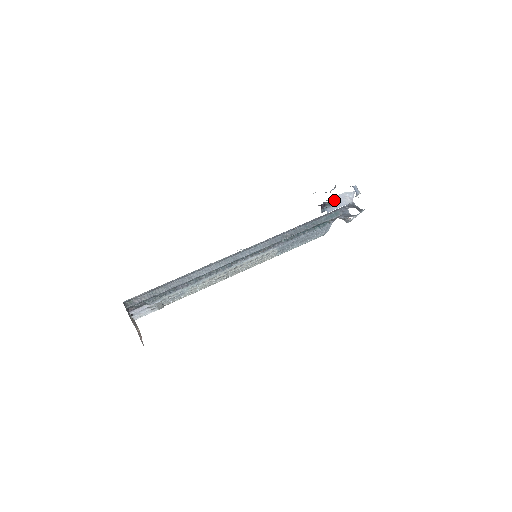
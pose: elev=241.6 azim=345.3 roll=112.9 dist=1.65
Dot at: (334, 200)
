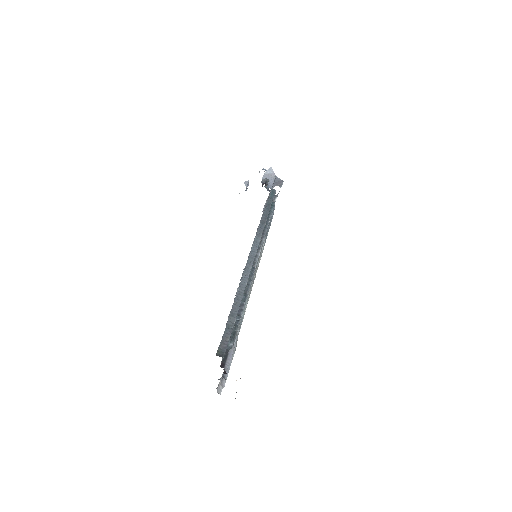
Dot at: occluded
